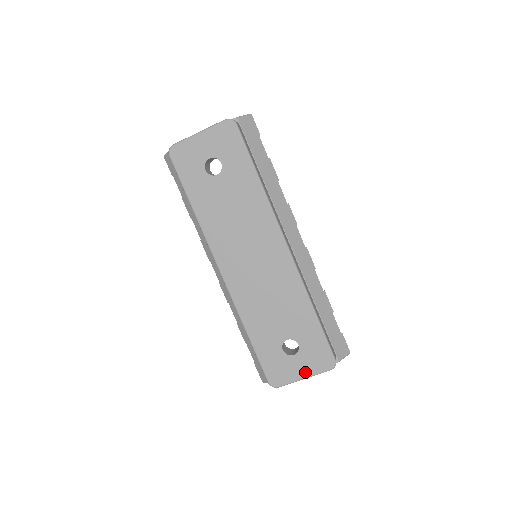
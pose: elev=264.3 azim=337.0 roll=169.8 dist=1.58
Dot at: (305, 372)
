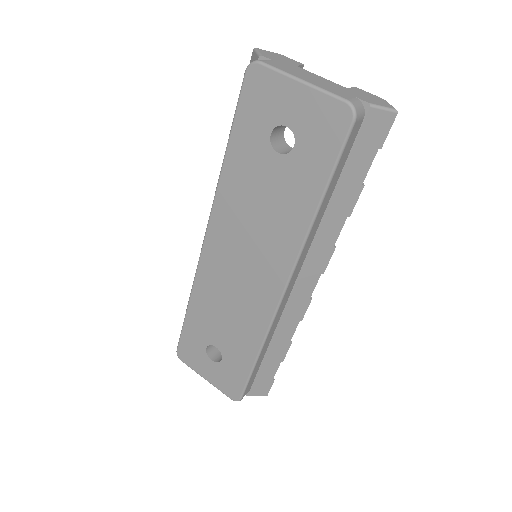
Dot at: (210, 378)
